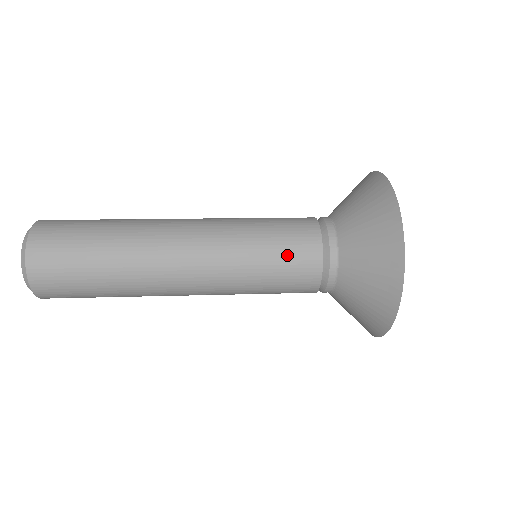
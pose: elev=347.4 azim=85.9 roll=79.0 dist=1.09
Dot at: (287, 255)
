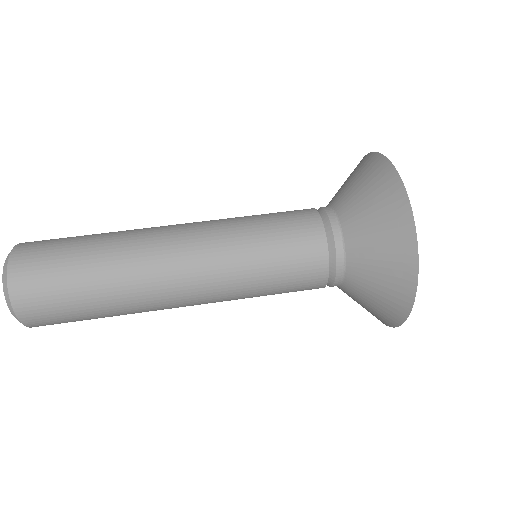
Dot at: (291, 290)
